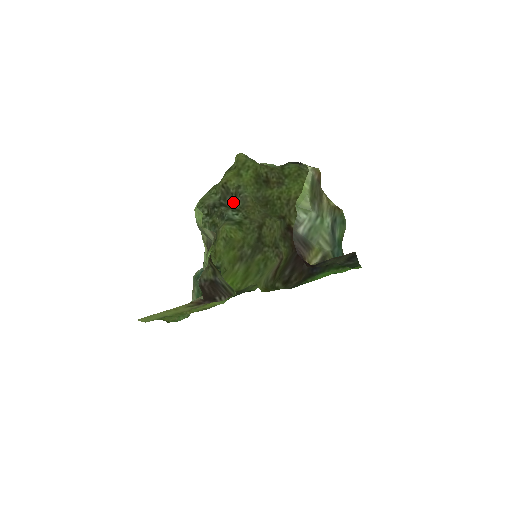
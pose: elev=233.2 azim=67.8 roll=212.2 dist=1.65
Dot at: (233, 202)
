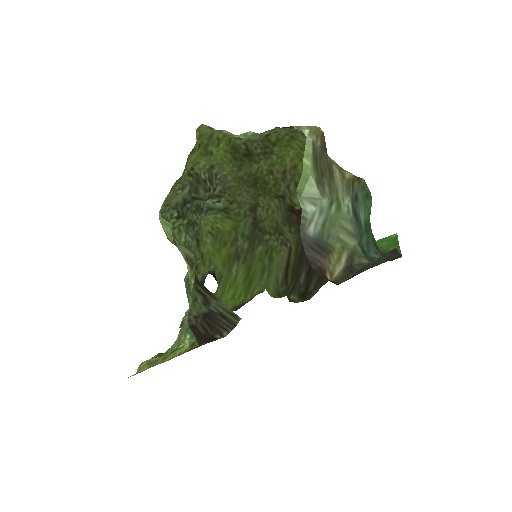
Dot at: (209, 192)
